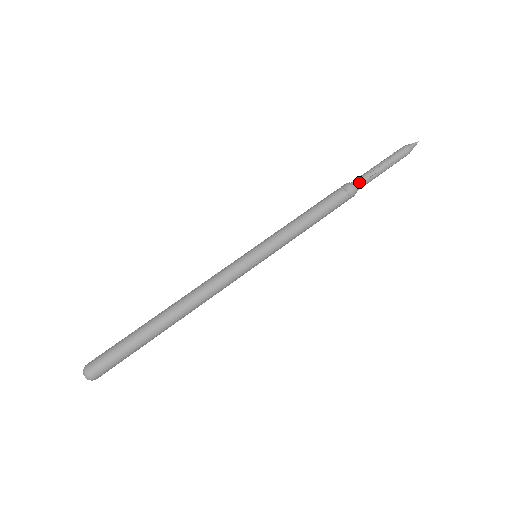
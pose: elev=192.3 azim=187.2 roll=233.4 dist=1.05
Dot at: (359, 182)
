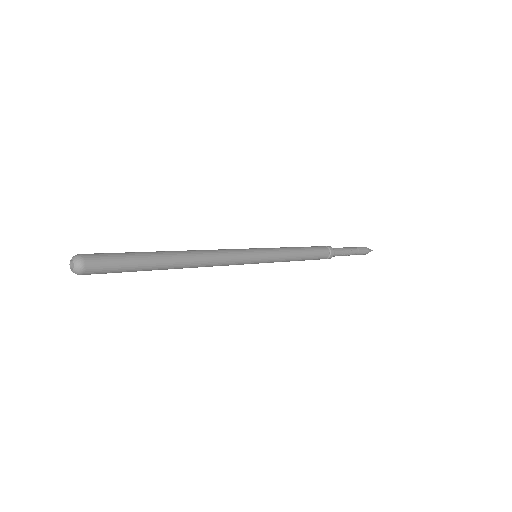
Dot at: (337, 254)
